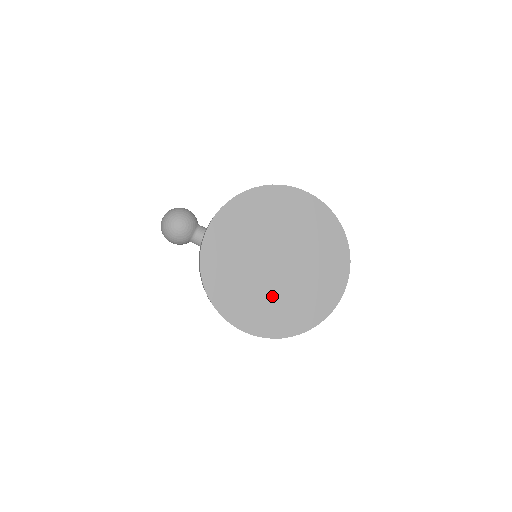
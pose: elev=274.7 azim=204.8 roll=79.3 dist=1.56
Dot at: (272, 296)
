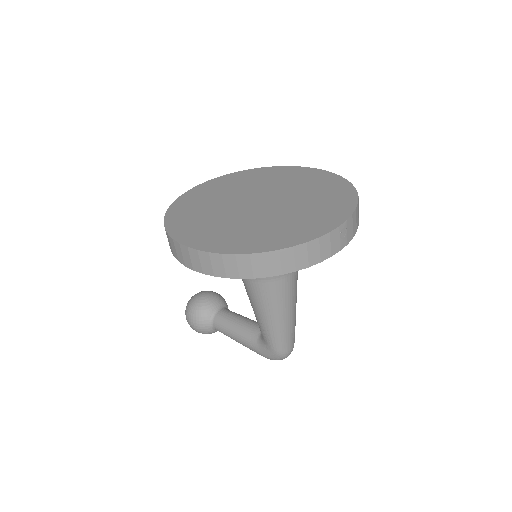
Dot at: (240, 223)
